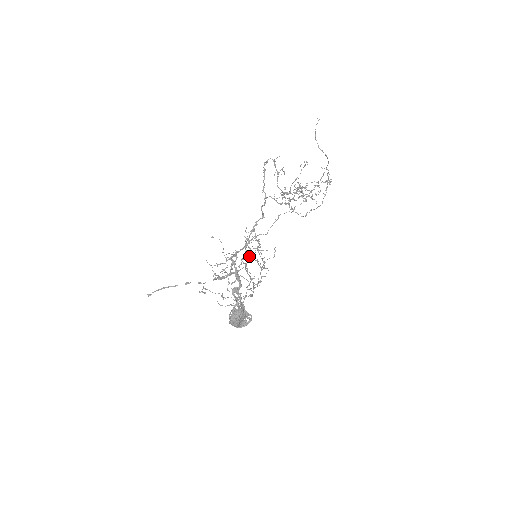
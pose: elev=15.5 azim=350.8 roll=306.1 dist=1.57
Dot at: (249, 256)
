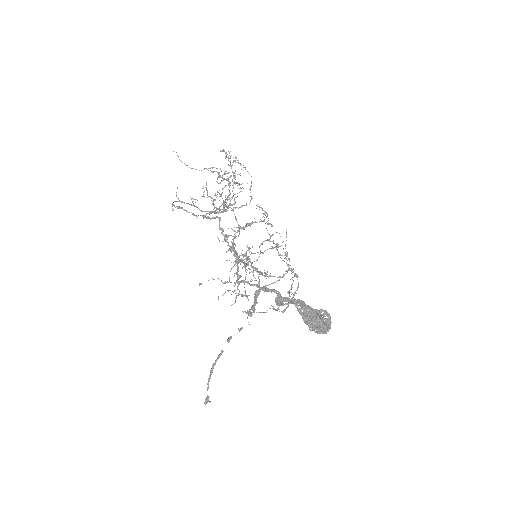
Dot at: (251, 262)
